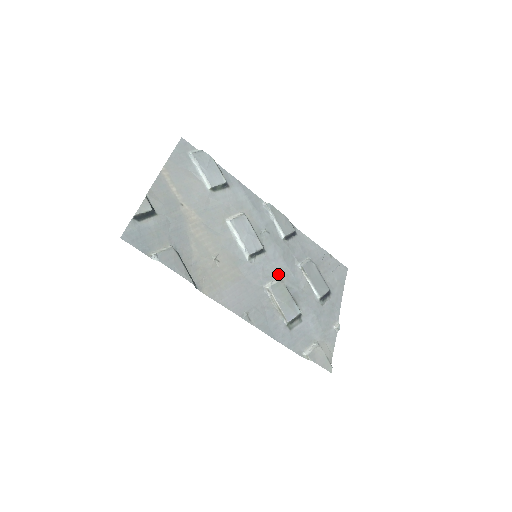
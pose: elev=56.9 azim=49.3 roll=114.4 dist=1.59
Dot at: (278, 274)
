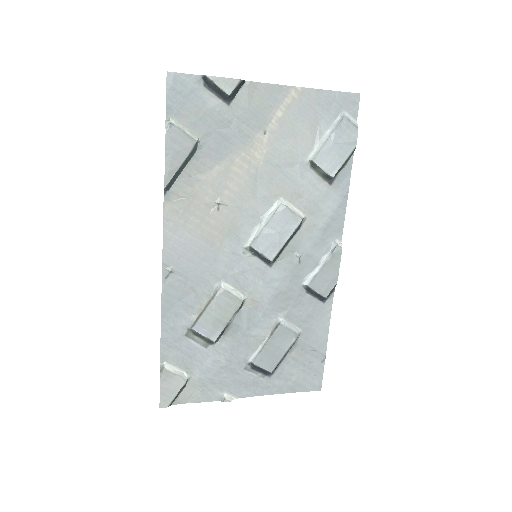
Dot at: (250, 294)
